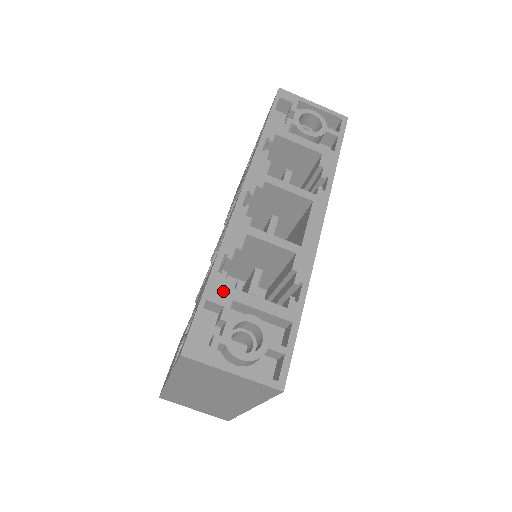
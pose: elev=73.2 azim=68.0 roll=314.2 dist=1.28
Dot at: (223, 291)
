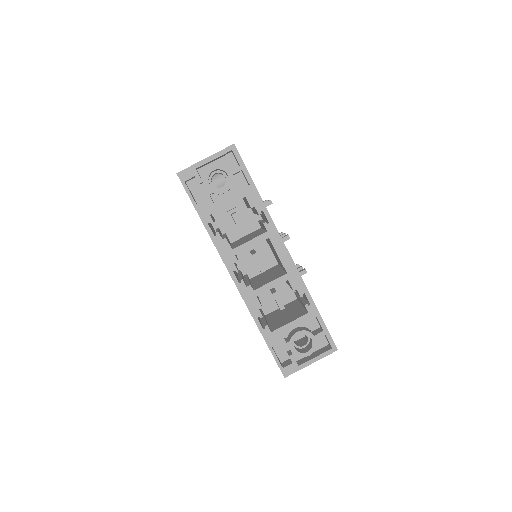
Dot at: (274, 335)
